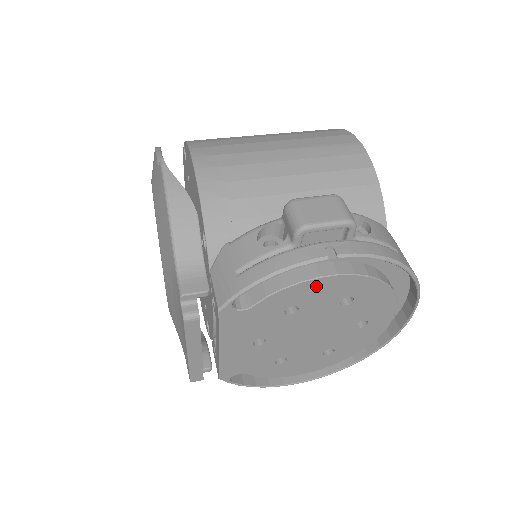
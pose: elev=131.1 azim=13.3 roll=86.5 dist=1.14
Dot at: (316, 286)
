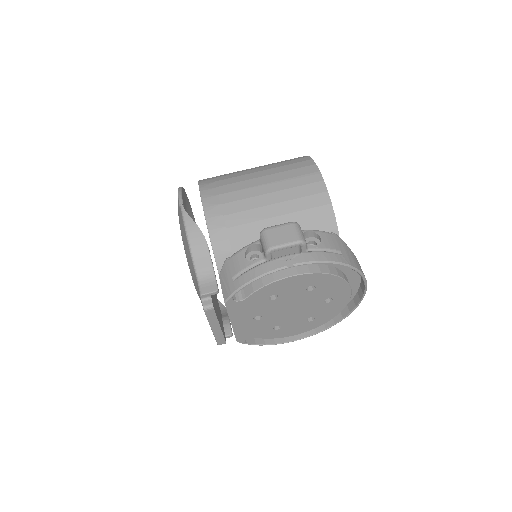
Dot at: (285, 283)
